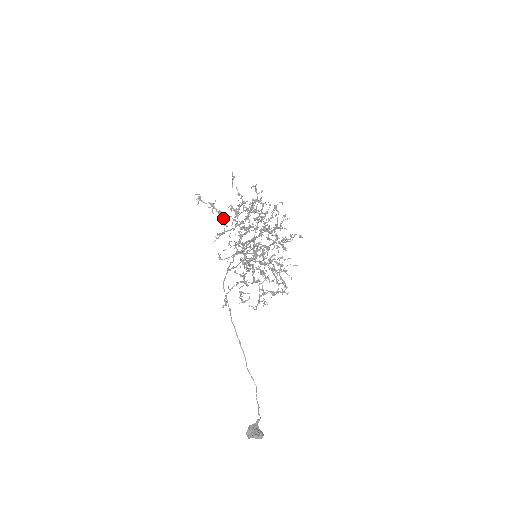
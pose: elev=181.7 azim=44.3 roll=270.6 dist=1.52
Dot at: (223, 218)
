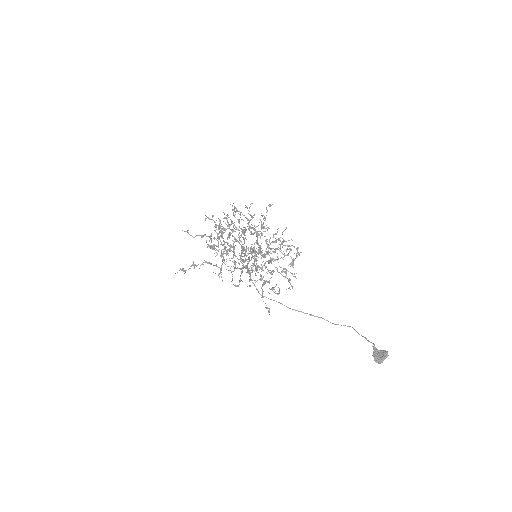
Dot at: occluded
